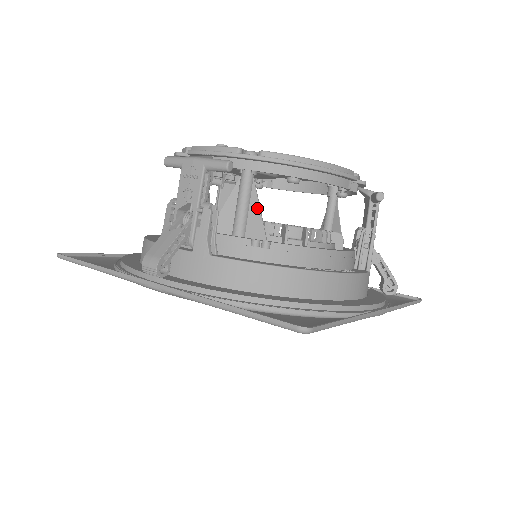
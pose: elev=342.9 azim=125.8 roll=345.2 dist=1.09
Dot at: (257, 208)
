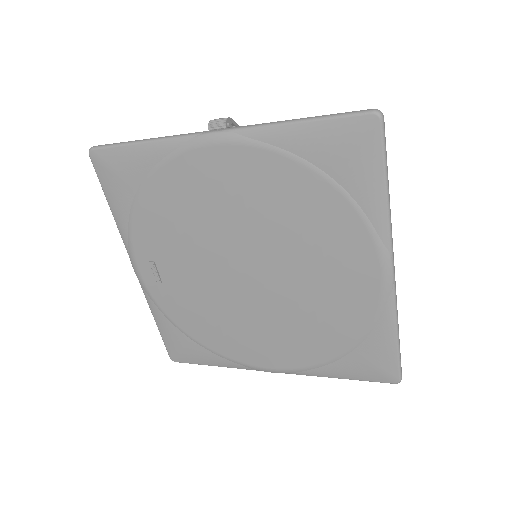
Dot at: occluded
